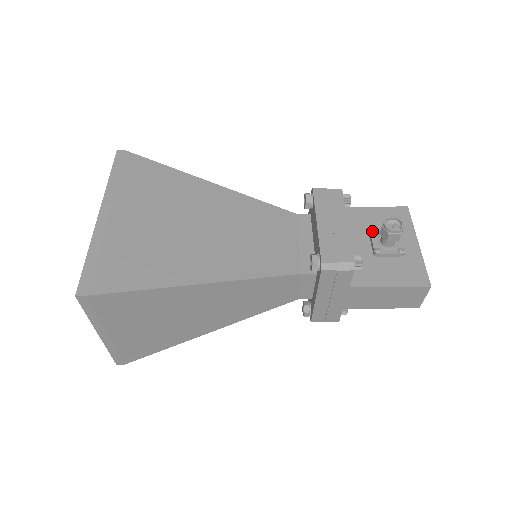
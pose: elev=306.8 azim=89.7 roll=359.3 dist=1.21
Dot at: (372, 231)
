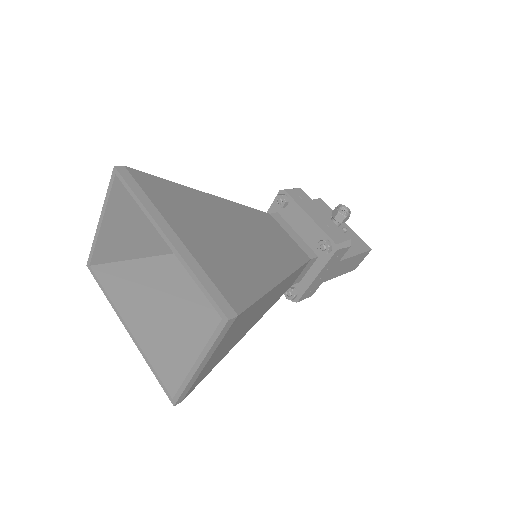
Dot at: occluded
